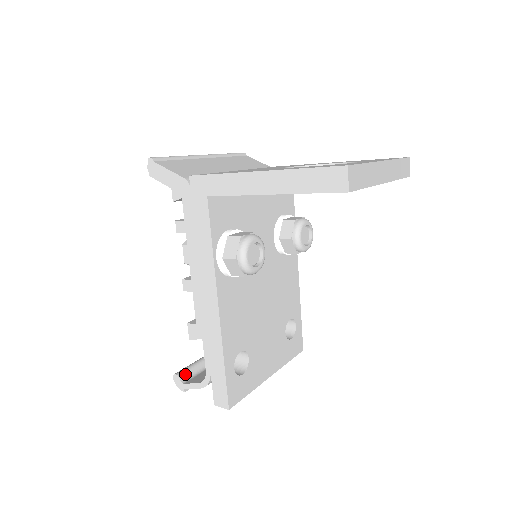
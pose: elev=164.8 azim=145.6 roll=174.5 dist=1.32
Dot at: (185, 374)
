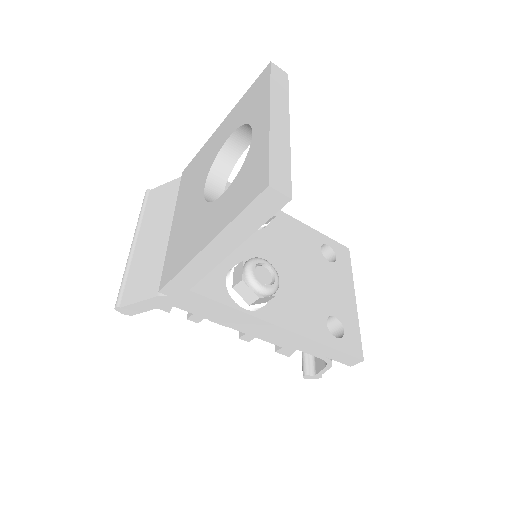
Dot at: (308, 368)
